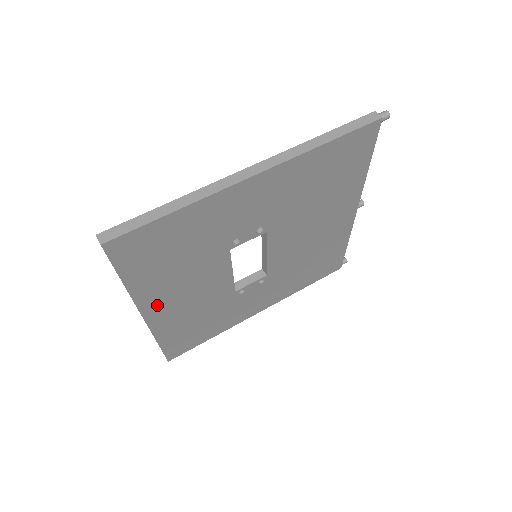
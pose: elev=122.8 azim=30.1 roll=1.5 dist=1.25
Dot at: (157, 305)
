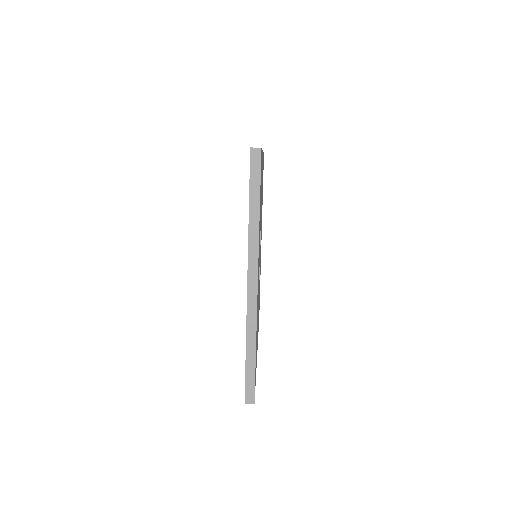
Dot at: (258, 270)
